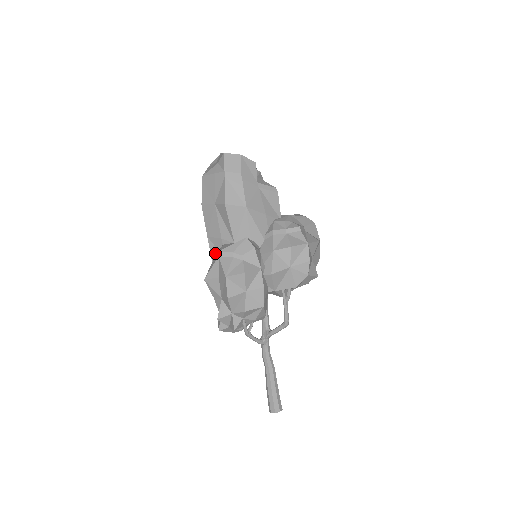
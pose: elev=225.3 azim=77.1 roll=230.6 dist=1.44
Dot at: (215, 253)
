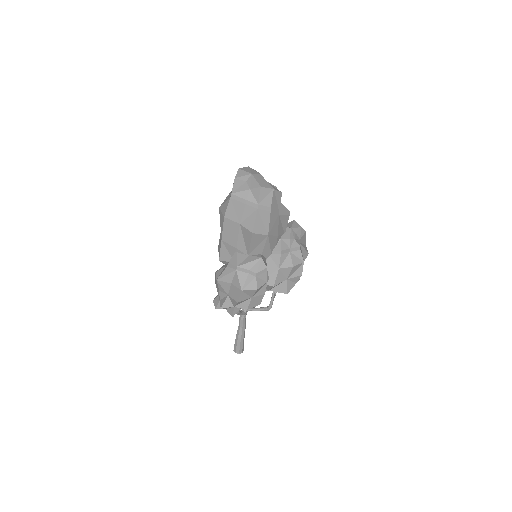
Dot at: (230, 262)
